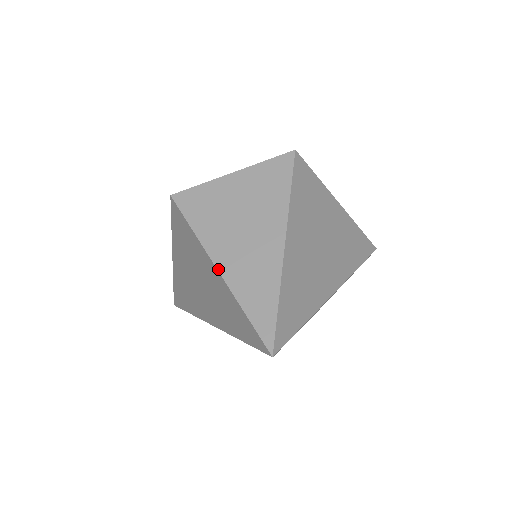
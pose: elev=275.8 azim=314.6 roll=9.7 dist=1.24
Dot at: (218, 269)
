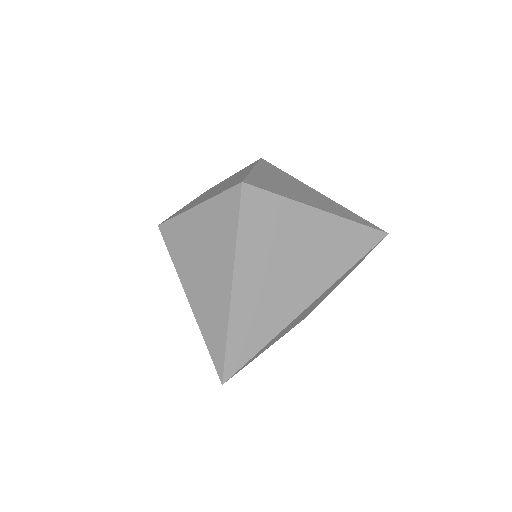
Dot at: (189, 301)
